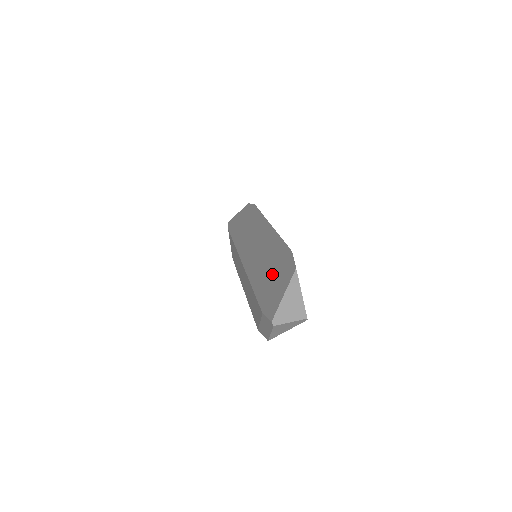
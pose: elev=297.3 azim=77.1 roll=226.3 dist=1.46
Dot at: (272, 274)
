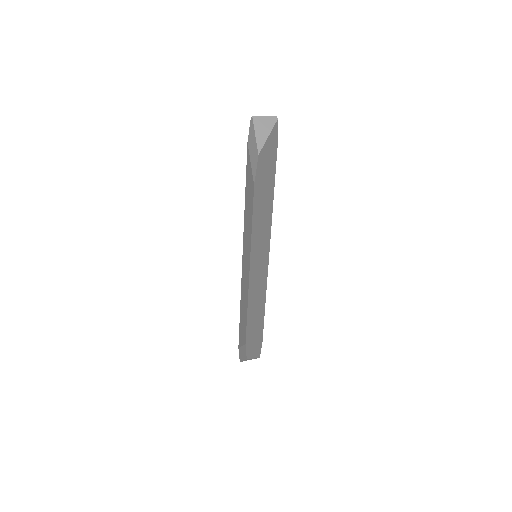
Dot at: occluded
